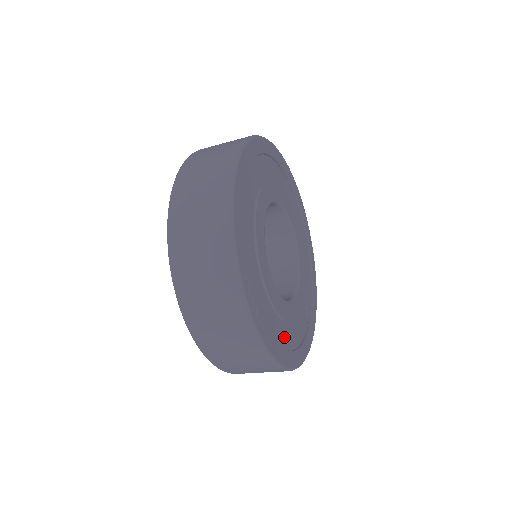
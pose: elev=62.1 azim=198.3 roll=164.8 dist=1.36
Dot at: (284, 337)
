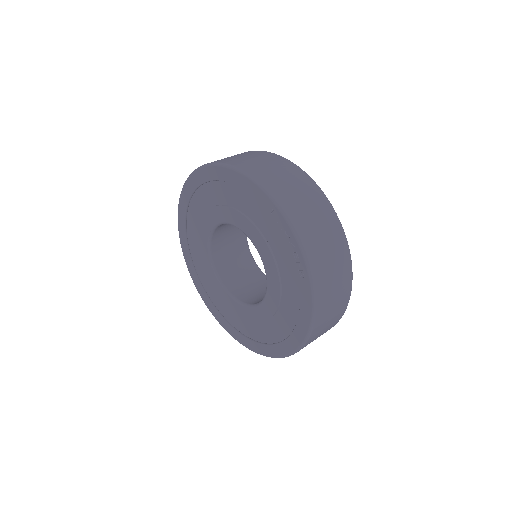
Dot at: occluded
